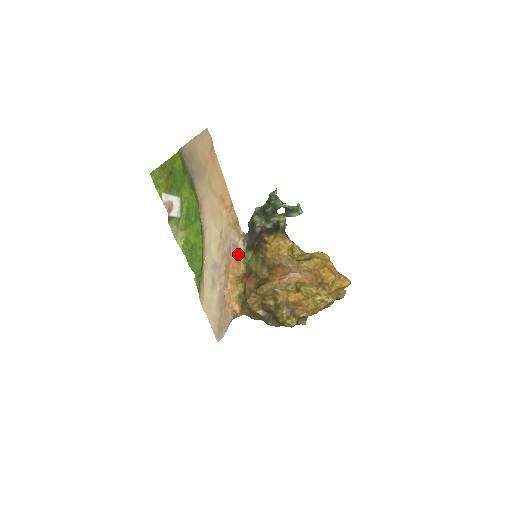
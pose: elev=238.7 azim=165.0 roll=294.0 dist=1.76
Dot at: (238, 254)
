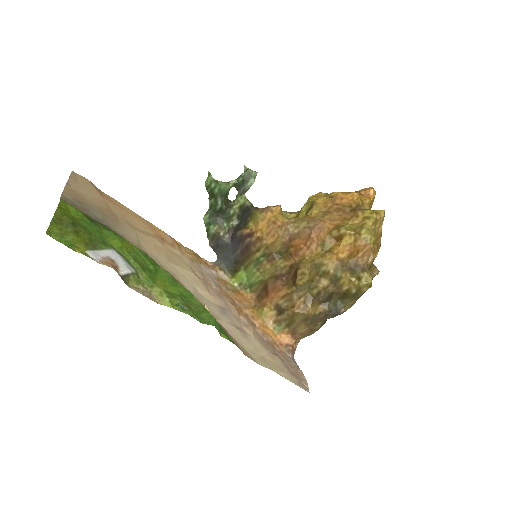
Dot at: (229, 287)
